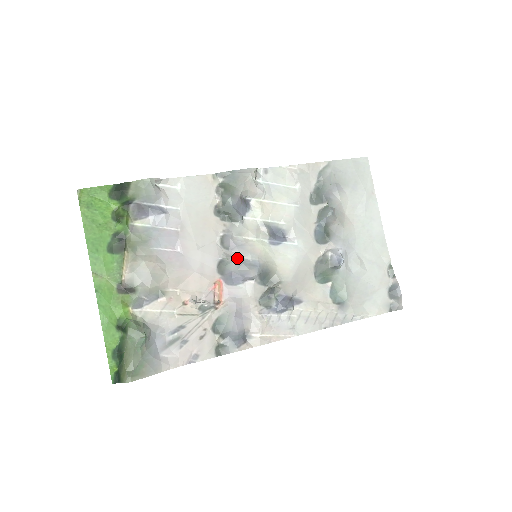
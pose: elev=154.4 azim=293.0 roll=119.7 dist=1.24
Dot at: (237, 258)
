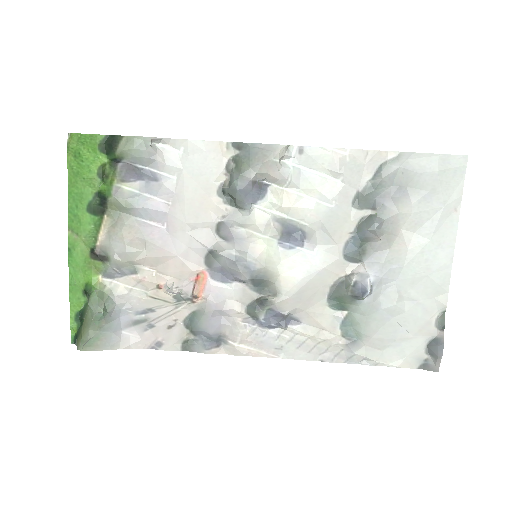
Dot at: (230, 253)
